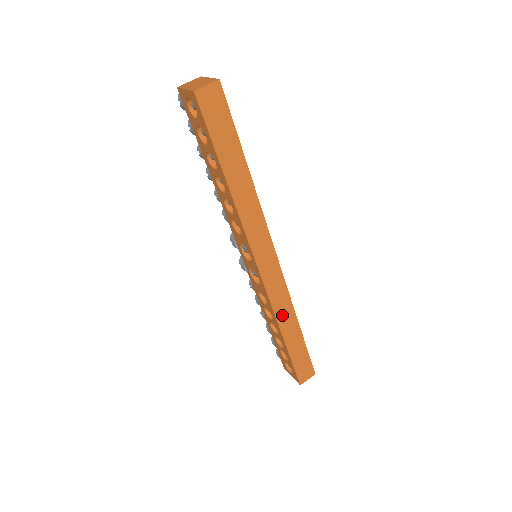
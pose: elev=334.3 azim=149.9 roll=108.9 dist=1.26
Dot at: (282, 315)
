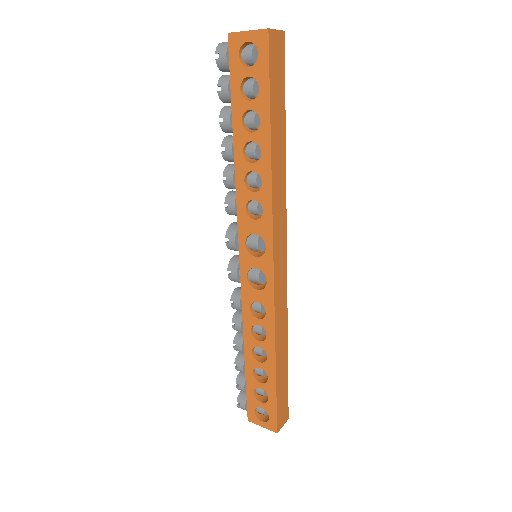
Dot at: (279, 330)
